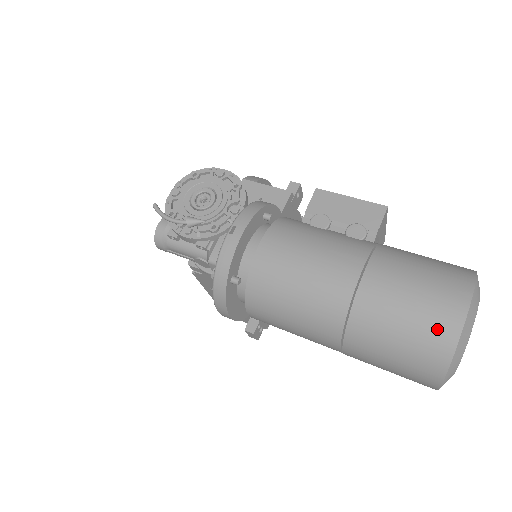
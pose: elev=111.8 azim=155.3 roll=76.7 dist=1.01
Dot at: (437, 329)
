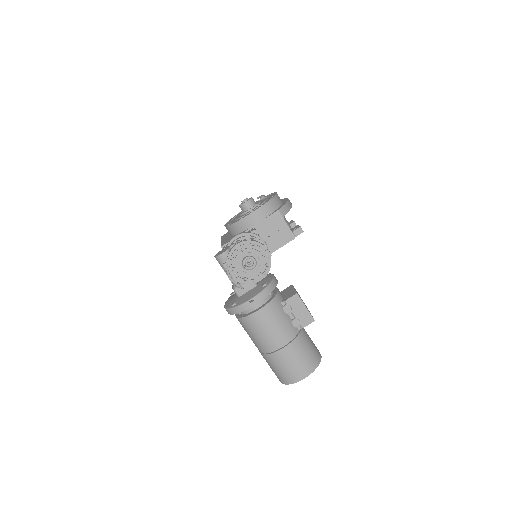
Dot at: (291, 377)
